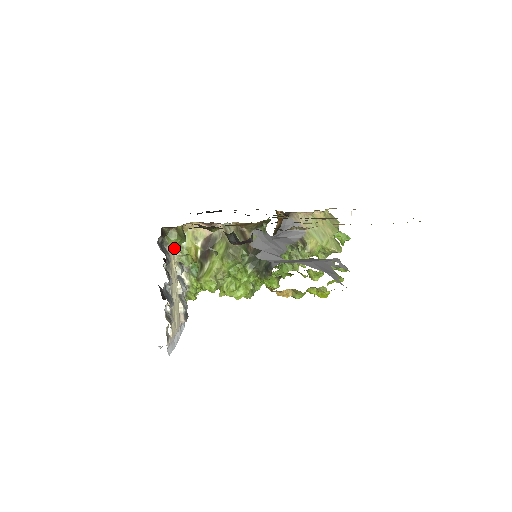
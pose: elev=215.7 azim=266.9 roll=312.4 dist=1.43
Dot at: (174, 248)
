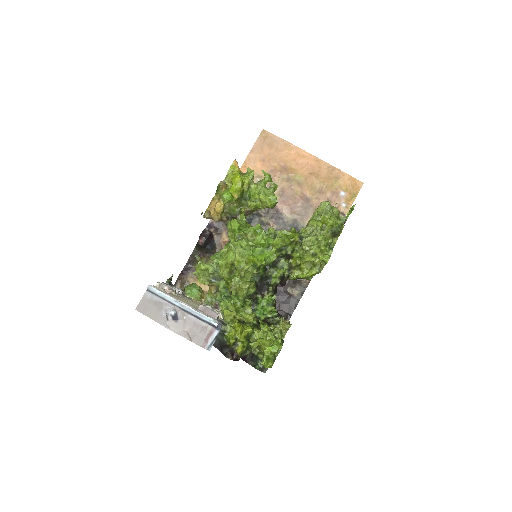
Dot at: occluded
